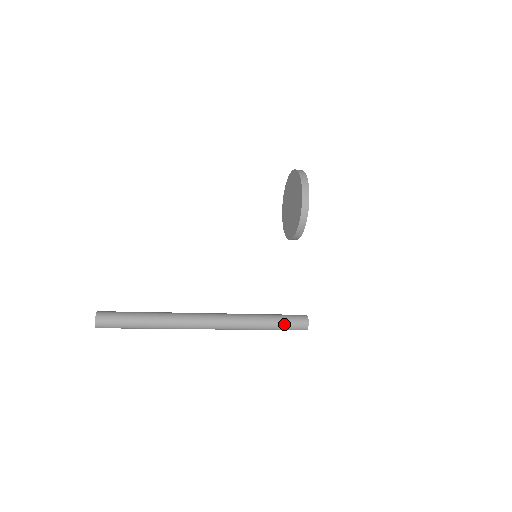
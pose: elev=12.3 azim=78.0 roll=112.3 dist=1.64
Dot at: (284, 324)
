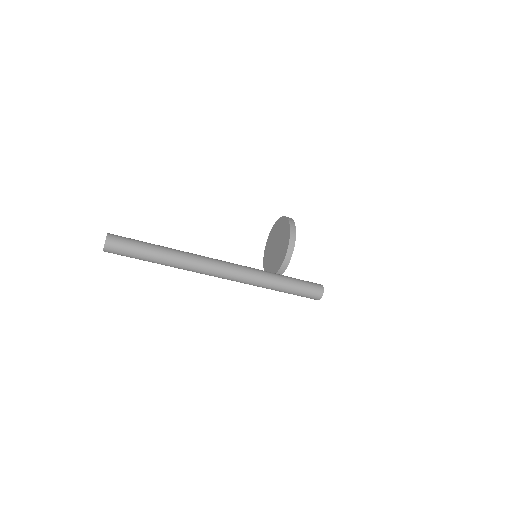
Dot at: (300, 282)
